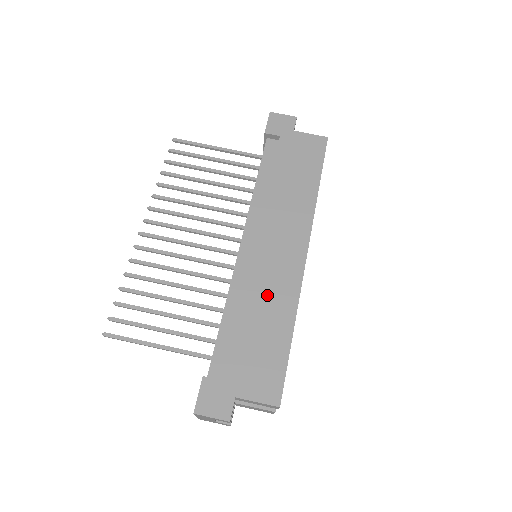
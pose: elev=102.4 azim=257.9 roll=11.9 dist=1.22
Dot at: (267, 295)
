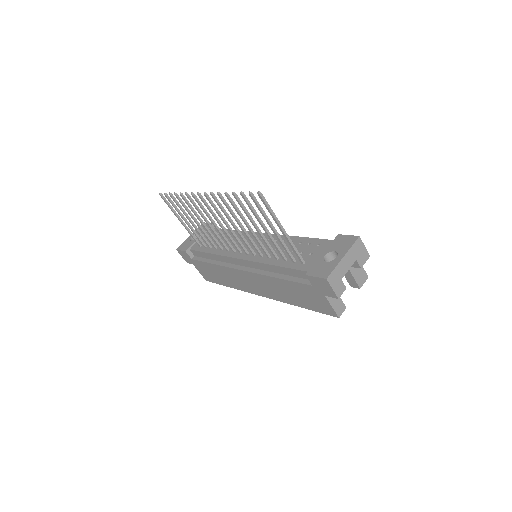
Dot at: (229, 276)
